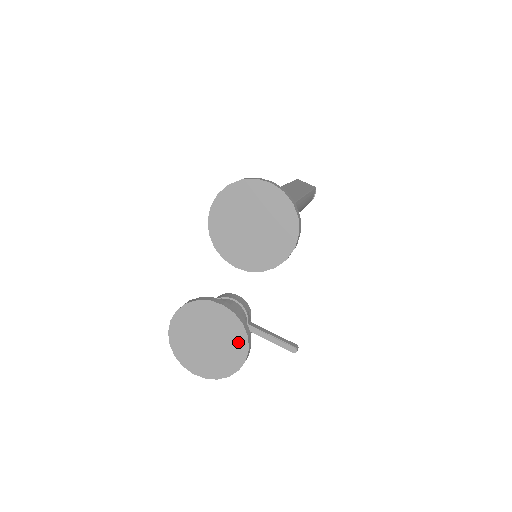
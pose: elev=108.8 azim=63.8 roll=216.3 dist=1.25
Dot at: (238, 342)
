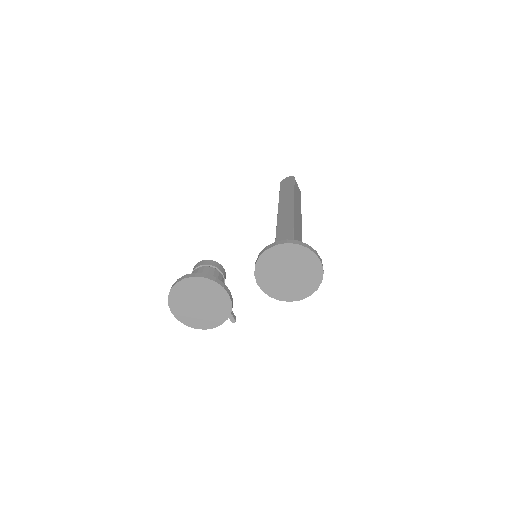
Dot at: (219, 317)
